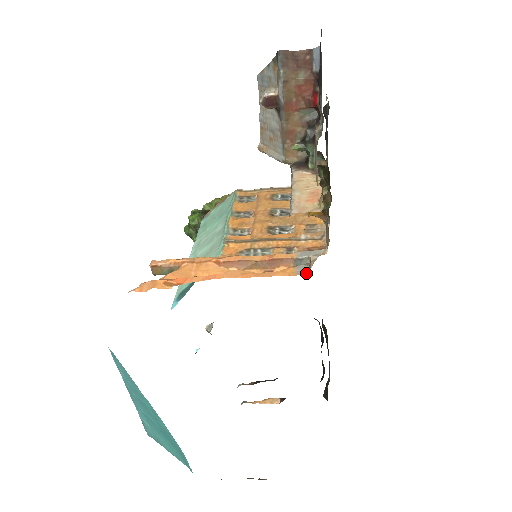
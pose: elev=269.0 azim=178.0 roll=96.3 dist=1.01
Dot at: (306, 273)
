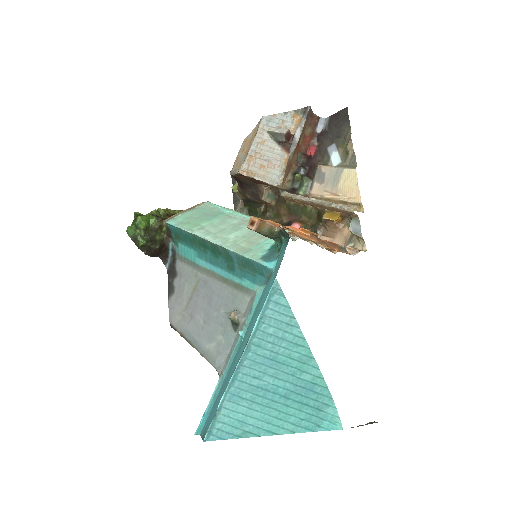
Dot at: (365, 251)
